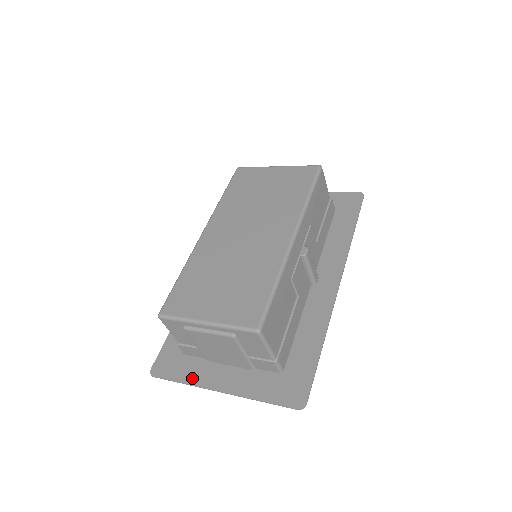
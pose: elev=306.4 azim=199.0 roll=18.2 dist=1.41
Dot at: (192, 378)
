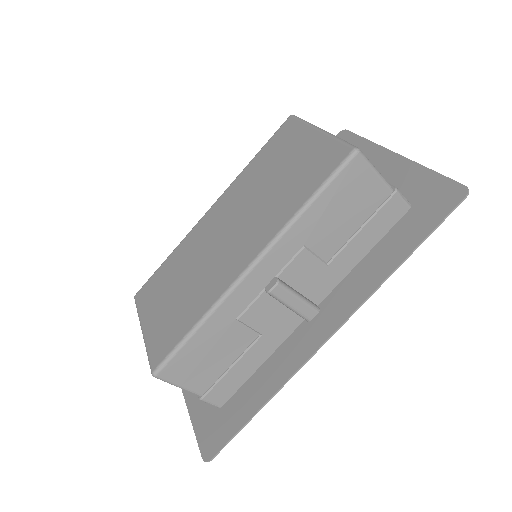
Dot at: occluded
